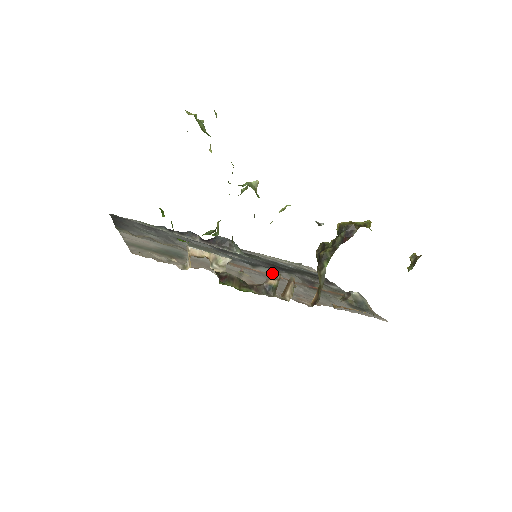
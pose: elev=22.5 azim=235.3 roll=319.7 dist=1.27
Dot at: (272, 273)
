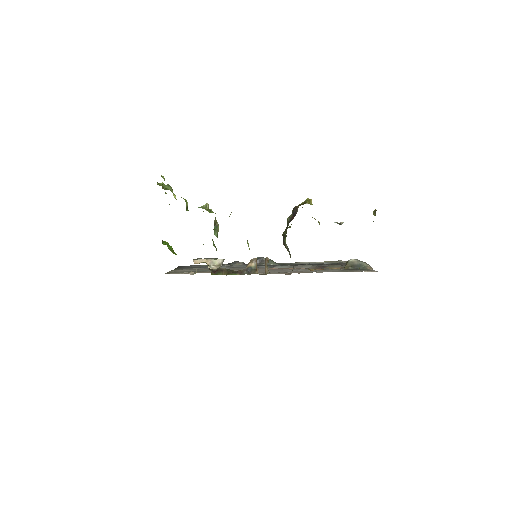
Dot at: (286, 268)
